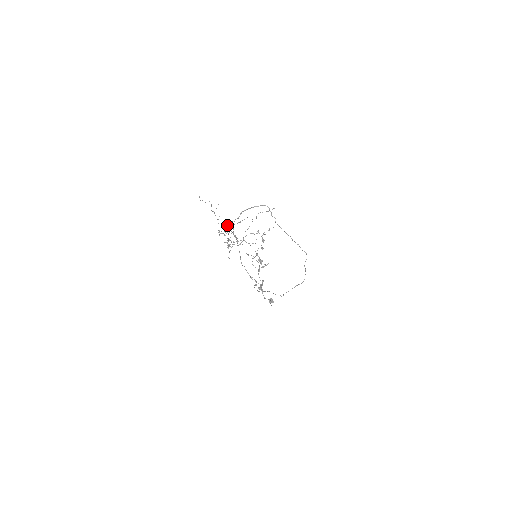
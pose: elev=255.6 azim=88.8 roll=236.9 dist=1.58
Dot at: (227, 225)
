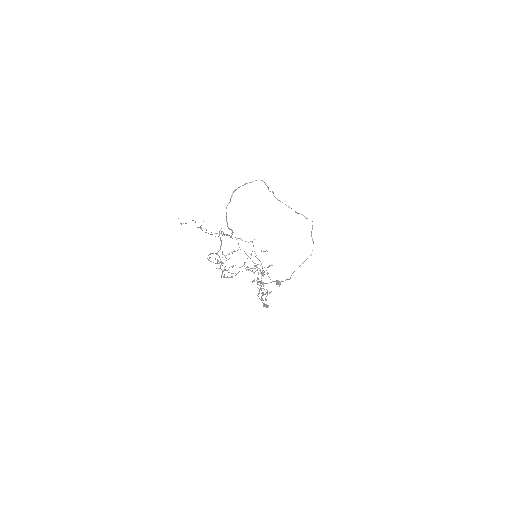
Dot at: occluded
